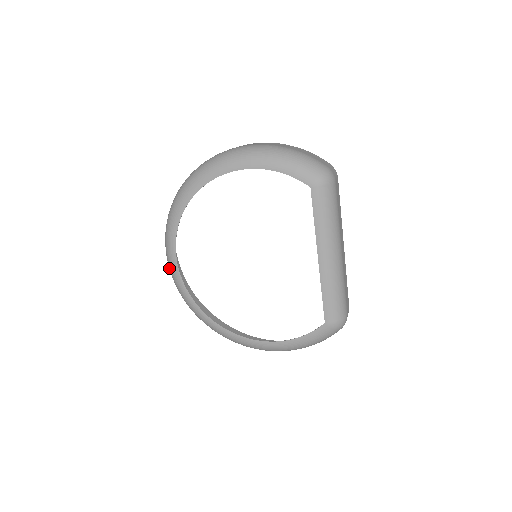
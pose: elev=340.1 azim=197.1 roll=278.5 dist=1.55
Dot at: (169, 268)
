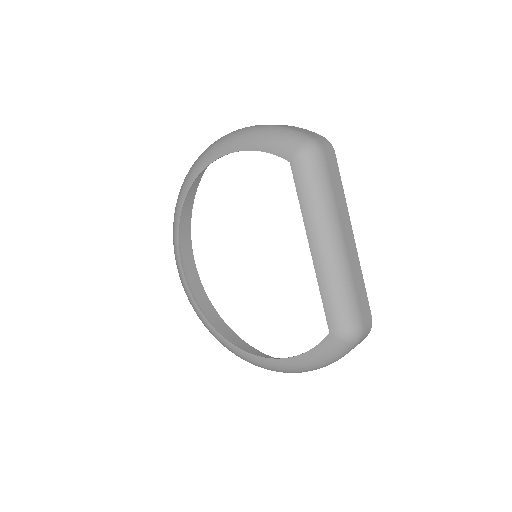
Dot at: occluded
